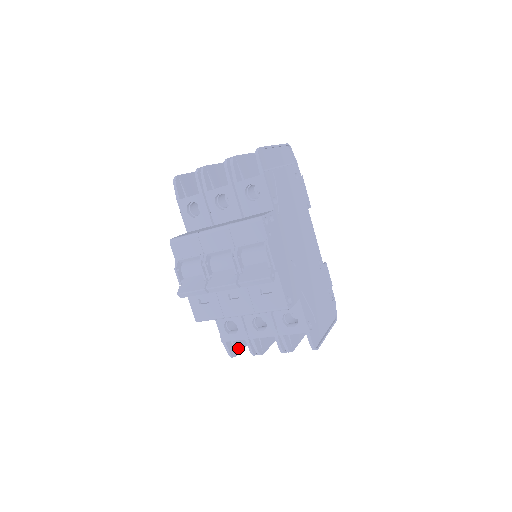
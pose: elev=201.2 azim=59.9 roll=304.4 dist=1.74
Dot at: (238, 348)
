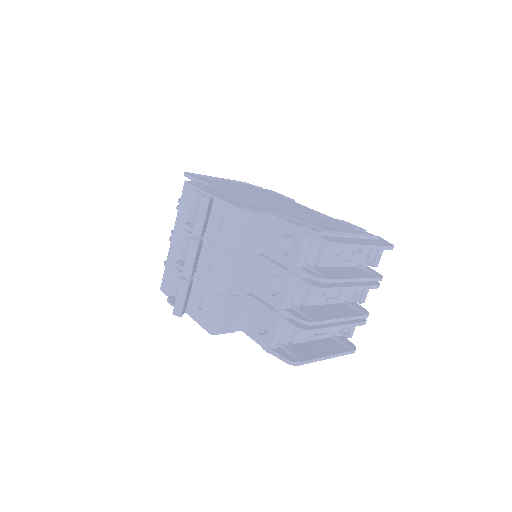
Dot at: (302, 357)
